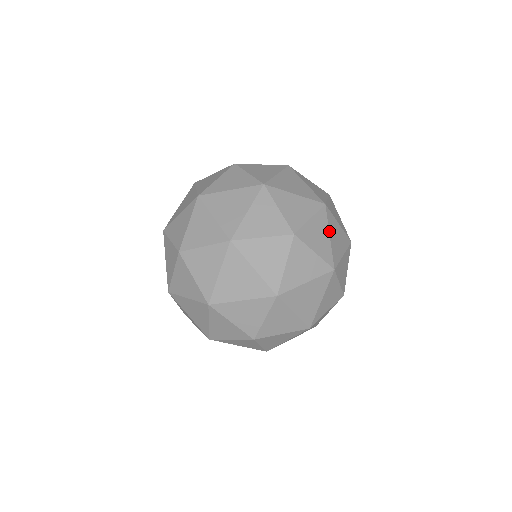
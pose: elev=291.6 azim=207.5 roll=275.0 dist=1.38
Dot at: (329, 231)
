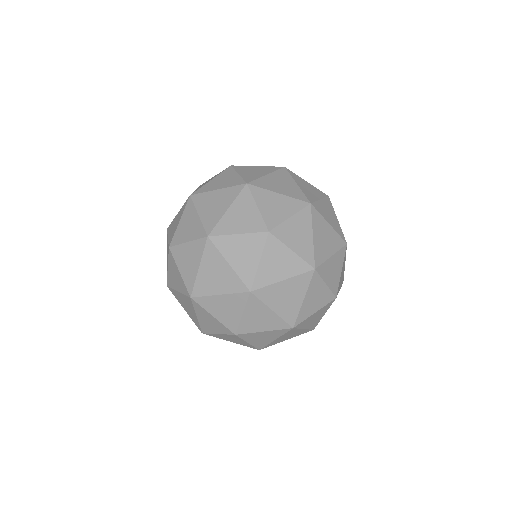
Dot at: occluded
